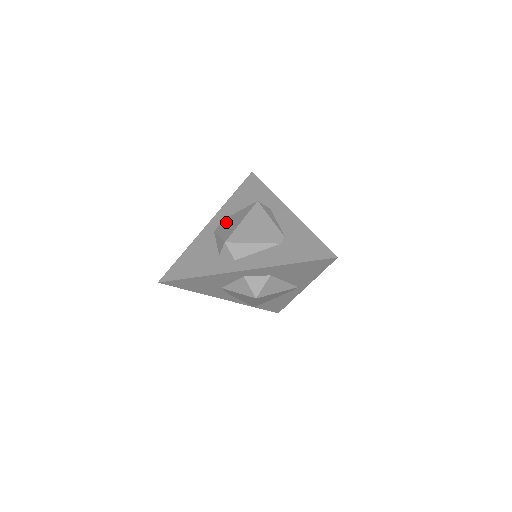
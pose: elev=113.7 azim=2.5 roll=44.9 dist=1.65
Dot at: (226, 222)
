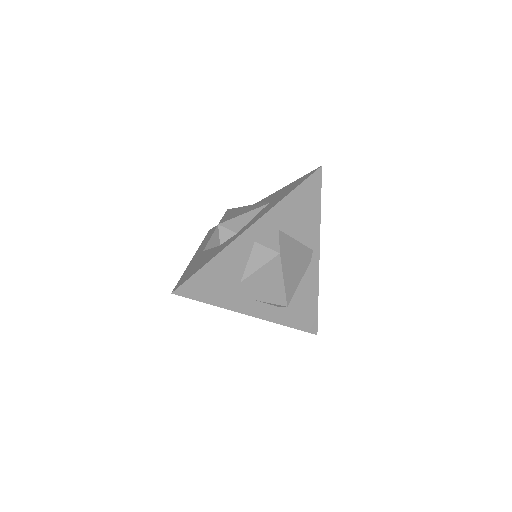
Dot at: occluded
